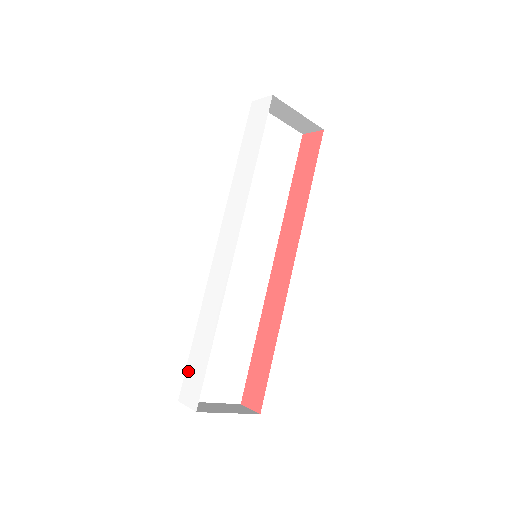
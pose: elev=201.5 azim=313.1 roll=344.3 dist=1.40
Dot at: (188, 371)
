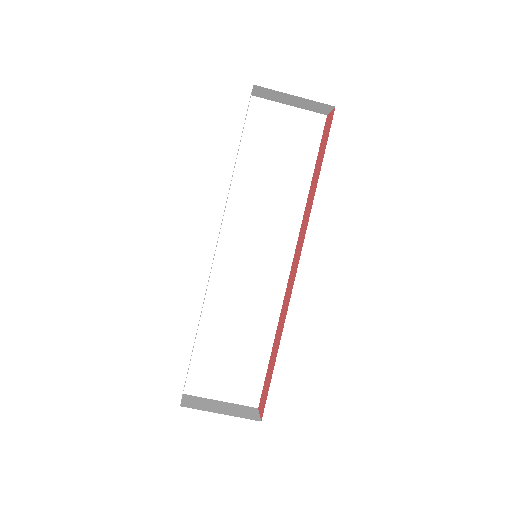
Dot at: occluded
